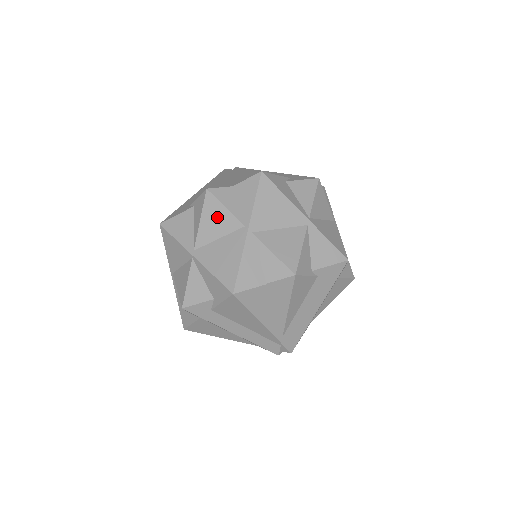
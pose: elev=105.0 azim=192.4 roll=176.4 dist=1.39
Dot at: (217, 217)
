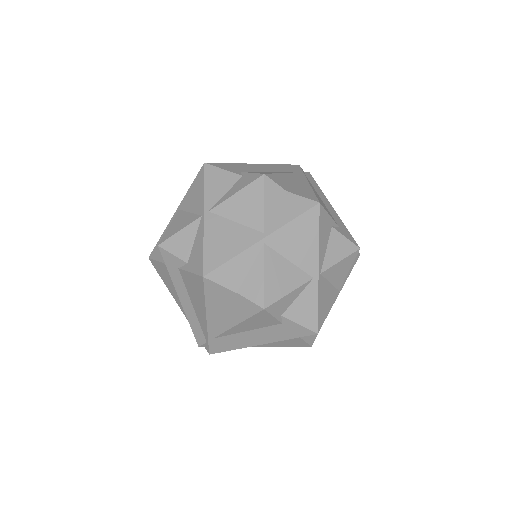
Dot at: (250, 204)
